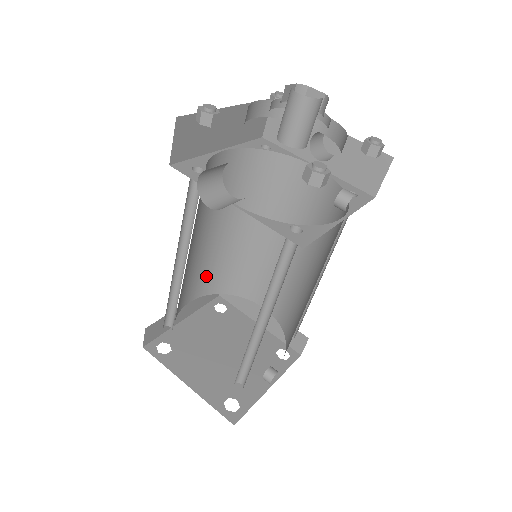
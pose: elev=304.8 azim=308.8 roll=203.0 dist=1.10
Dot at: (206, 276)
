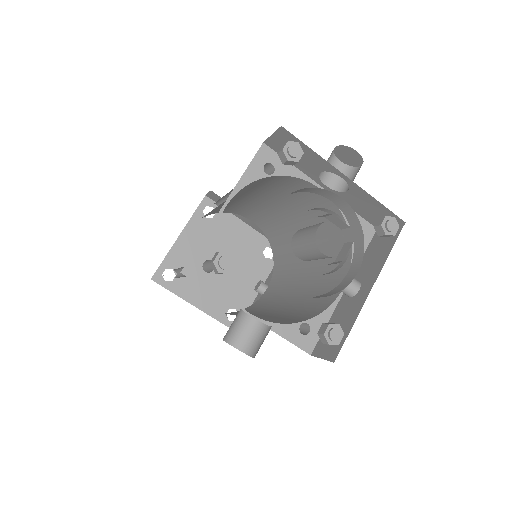
Dot at: occluded
